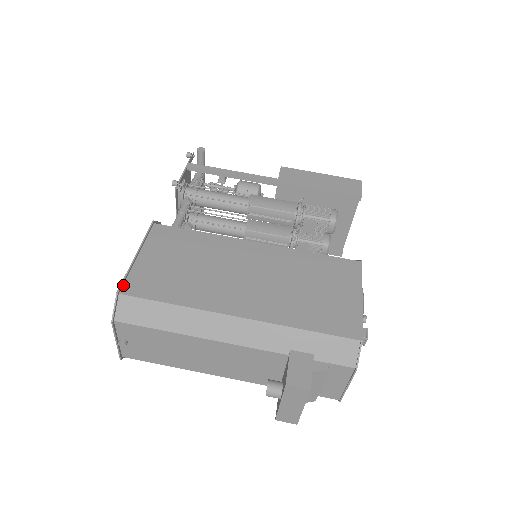
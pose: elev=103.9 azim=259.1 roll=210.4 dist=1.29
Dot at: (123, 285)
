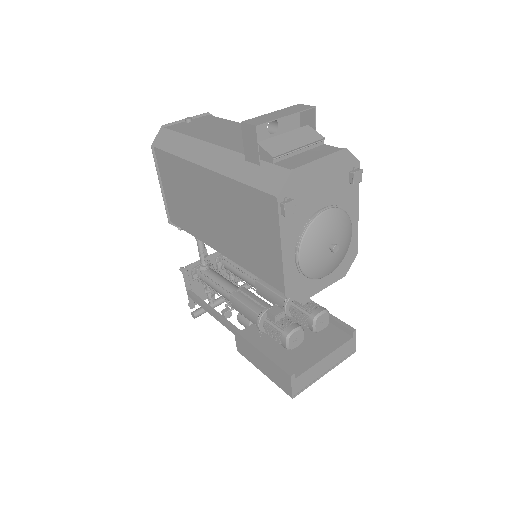
Dot at: occluded
